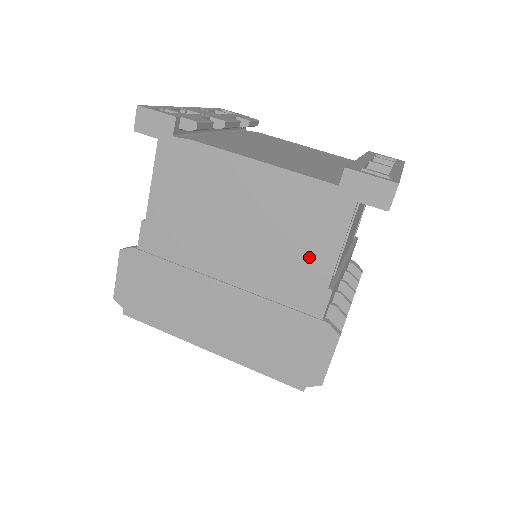
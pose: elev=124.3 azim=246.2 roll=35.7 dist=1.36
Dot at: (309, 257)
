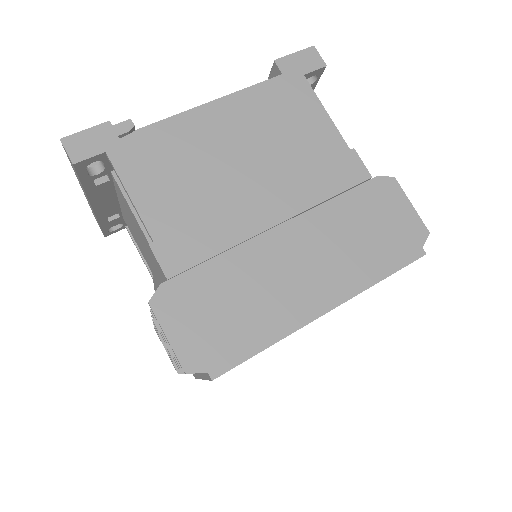
Dot at: (315, 139)
